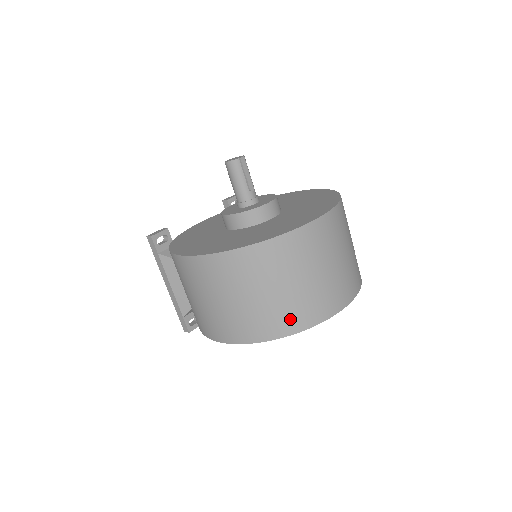
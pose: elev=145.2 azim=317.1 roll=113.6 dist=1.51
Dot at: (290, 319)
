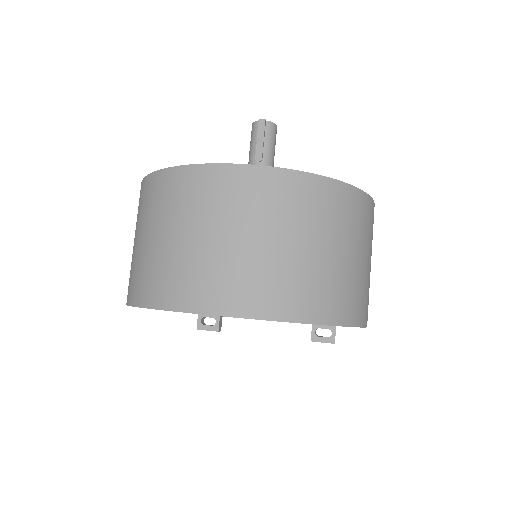
Dot at: (144, 284)
